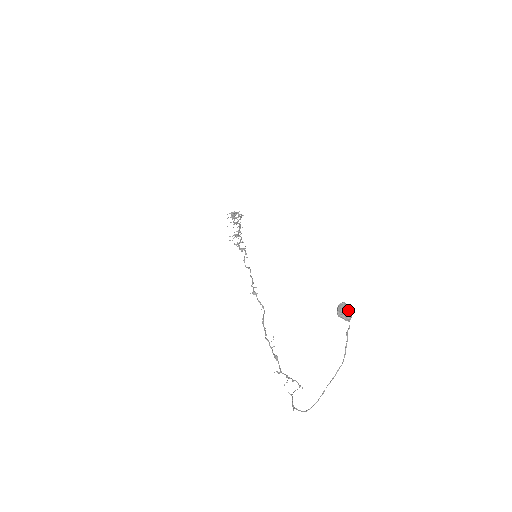
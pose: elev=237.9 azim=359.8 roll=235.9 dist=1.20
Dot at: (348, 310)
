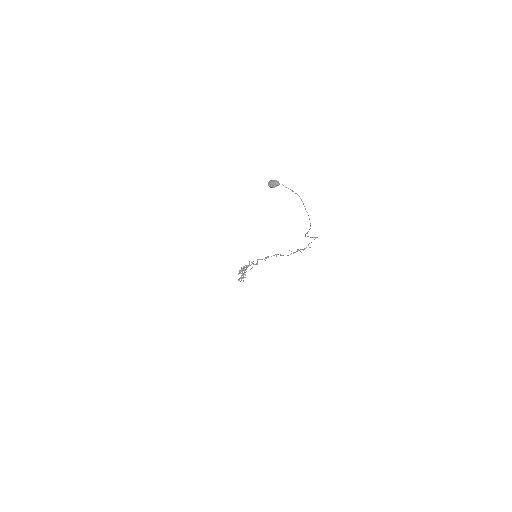
Dot at: (273, 181)
